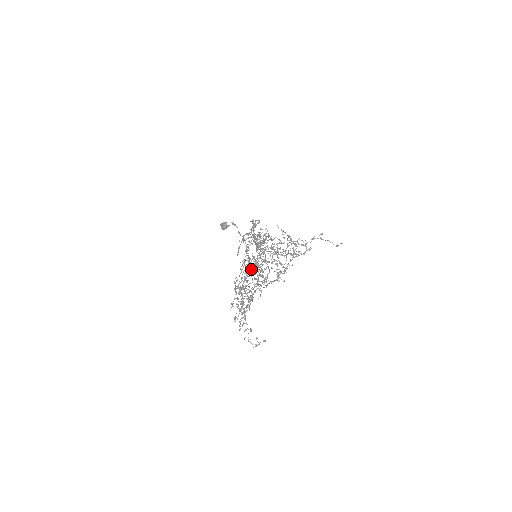
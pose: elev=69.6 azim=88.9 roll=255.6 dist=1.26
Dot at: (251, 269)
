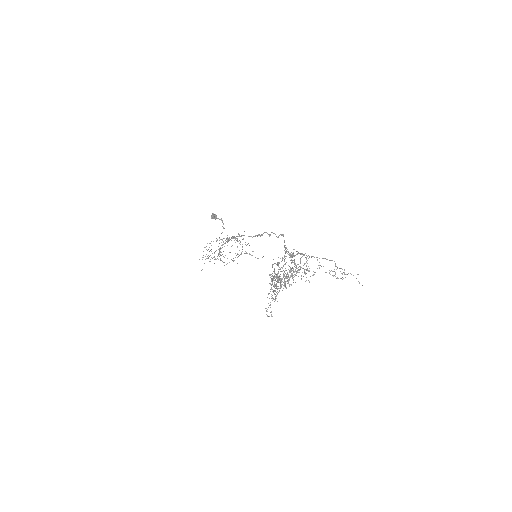
Dot at: occluded
